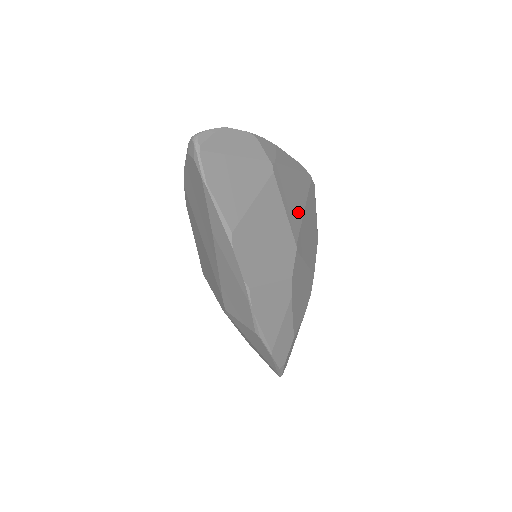
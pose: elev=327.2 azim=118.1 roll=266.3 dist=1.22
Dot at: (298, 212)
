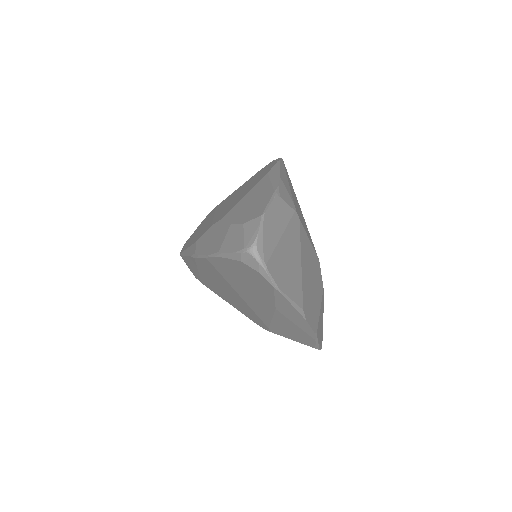
Dot at: (304, 222)
